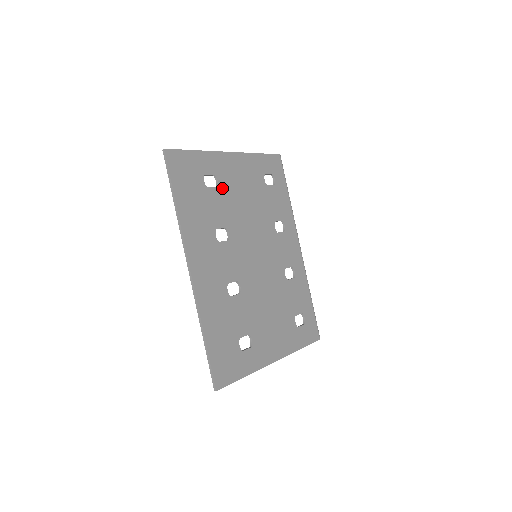
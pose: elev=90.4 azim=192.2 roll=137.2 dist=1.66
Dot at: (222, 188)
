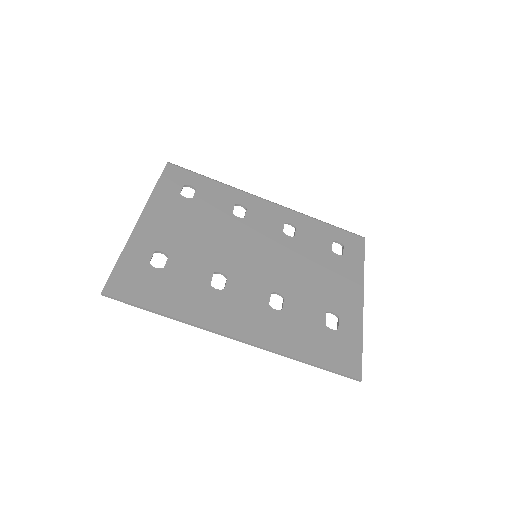
Dot at: (172, 251)
